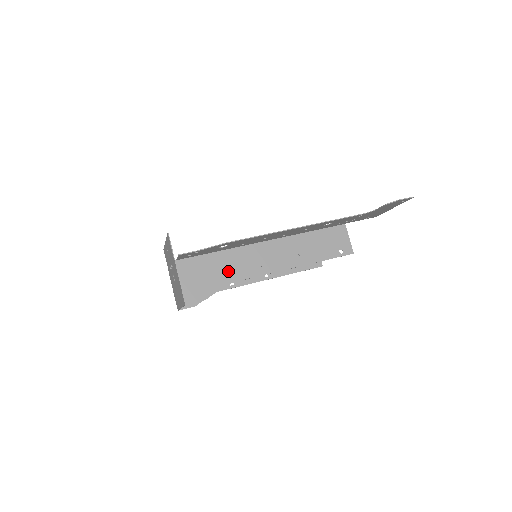
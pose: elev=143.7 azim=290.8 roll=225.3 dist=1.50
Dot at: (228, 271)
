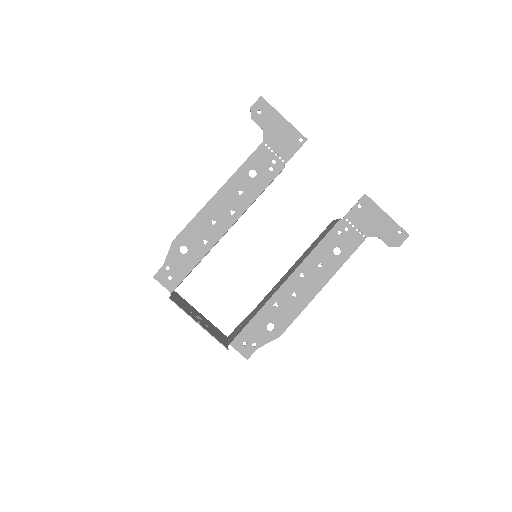
Dot at: occluded
